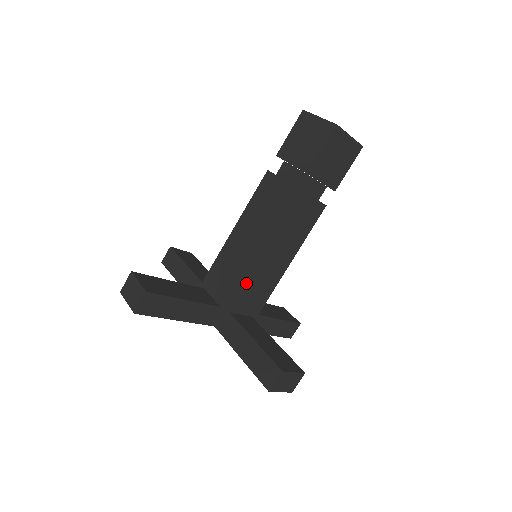
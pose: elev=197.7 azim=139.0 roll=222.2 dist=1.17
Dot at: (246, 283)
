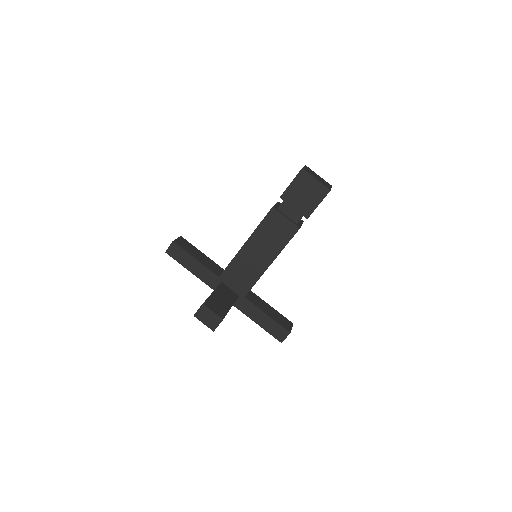
Dot at: (257, 280)
